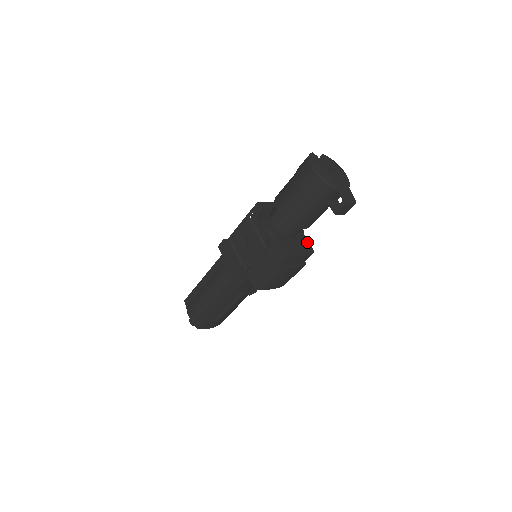
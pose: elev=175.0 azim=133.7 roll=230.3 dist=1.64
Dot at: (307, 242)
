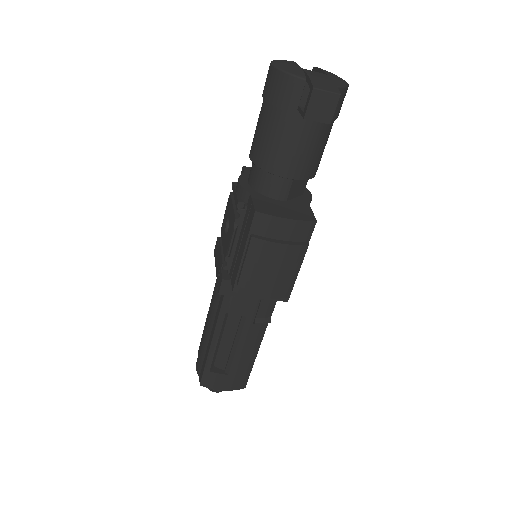
Dot at: (309, 210)
